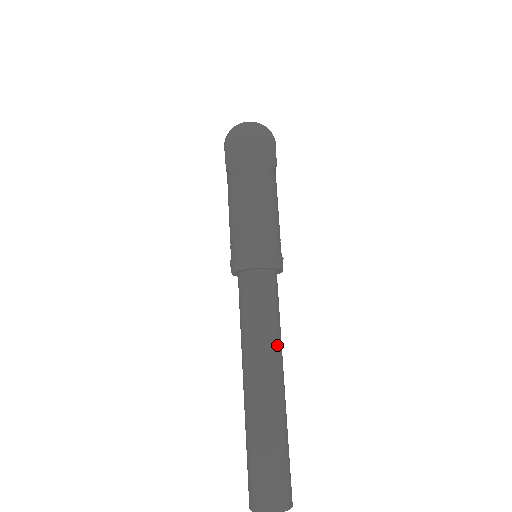
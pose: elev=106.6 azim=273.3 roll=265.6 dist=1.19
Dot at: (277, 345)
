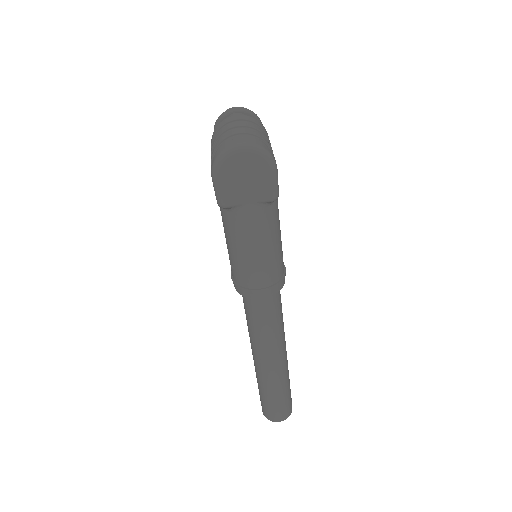
Dot at: (281, 339)
